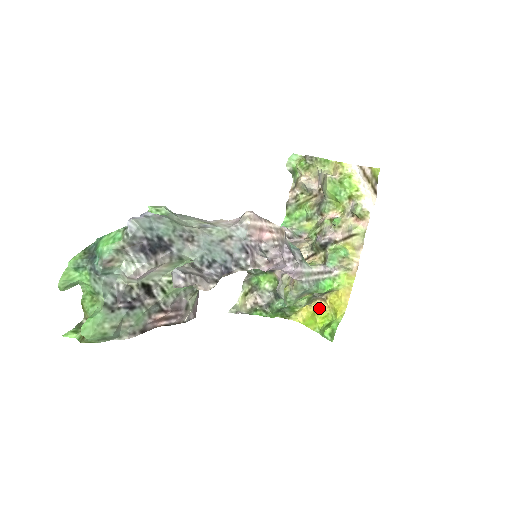
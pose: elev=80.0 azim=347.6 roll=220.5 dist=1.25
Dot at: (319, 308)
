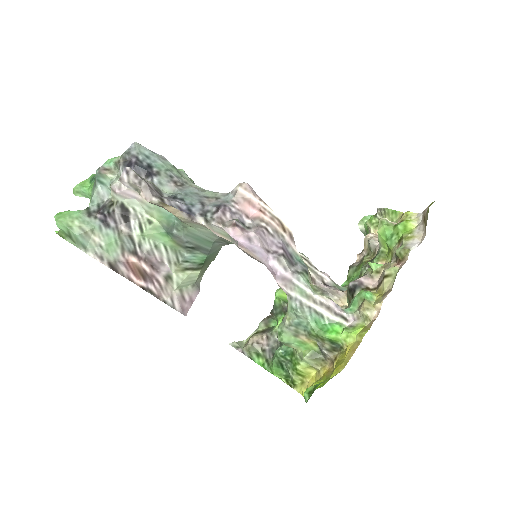
Dot at: (325, 373)
